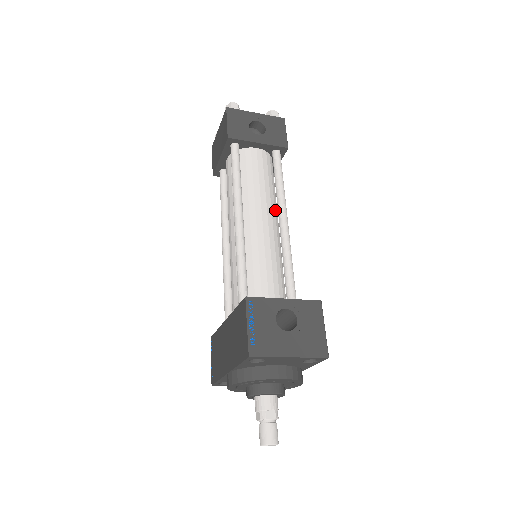
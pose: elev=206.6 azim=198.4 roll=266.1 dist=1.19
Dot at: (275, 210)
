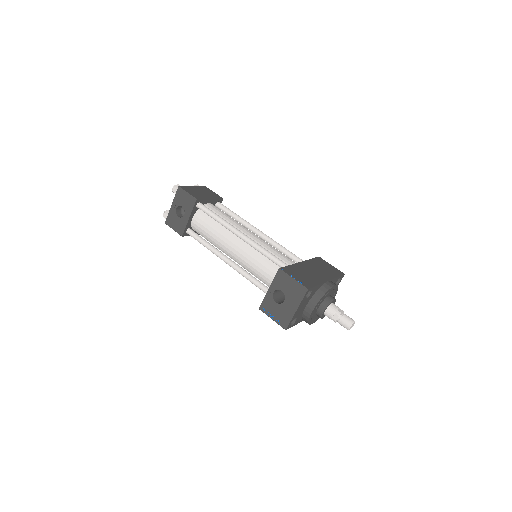
Dot at: occluded
